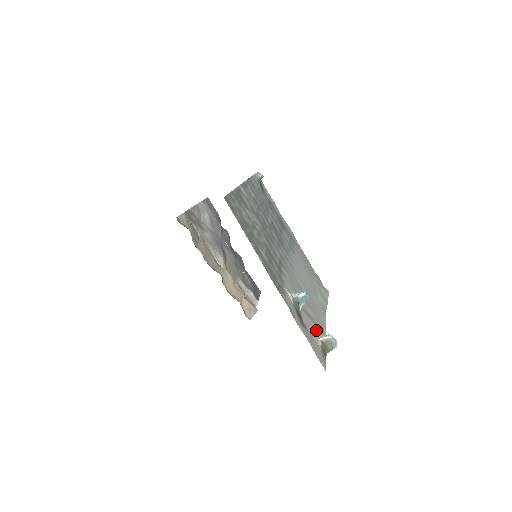
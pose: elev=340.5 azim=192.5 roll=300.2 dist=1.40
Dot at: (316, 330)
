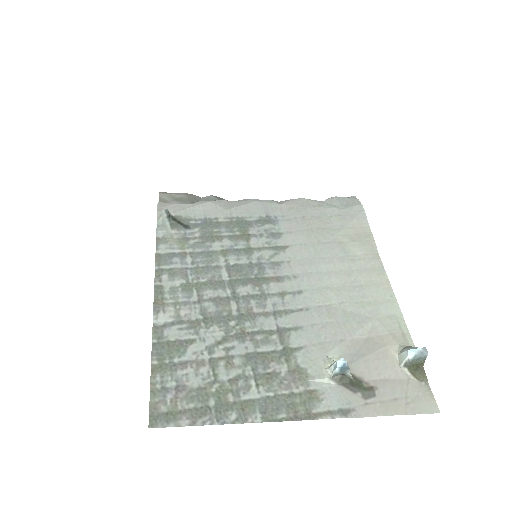
Dot at: (388, 355)
